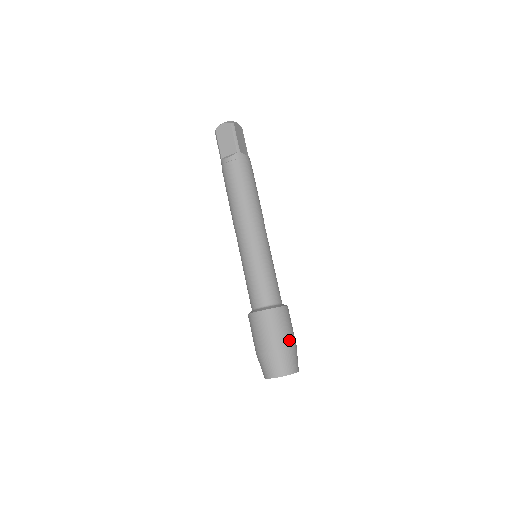
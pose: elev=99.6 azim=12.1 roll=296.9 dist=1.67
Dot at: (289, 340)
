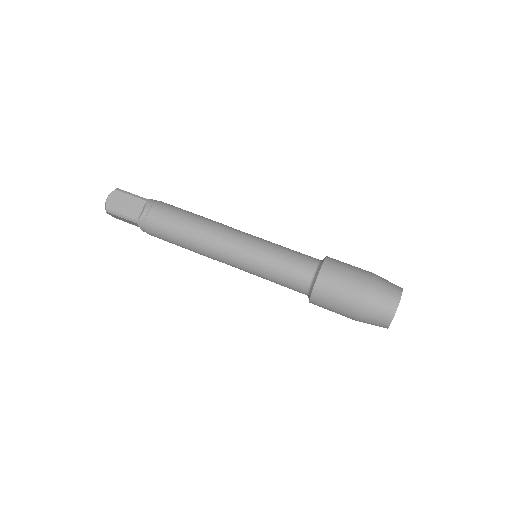
Dot at: (365, 271)
